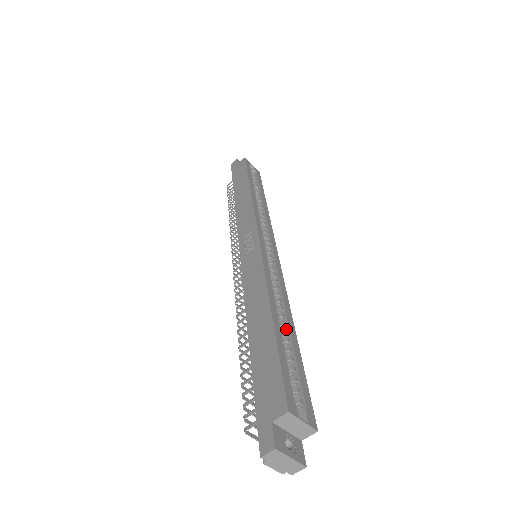
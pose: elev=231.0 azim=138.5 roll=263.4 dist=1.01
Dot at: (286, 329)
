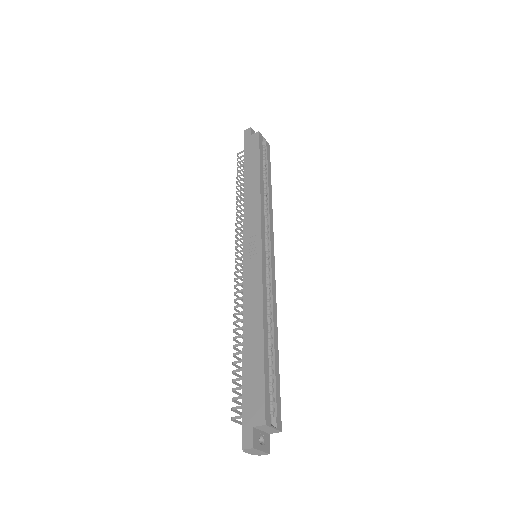
Dot at: (272, 342)
